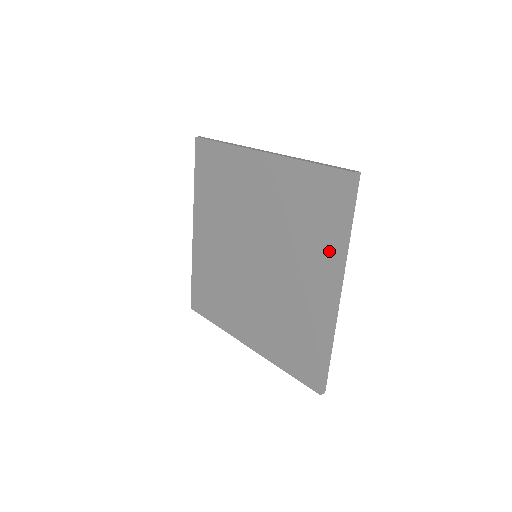
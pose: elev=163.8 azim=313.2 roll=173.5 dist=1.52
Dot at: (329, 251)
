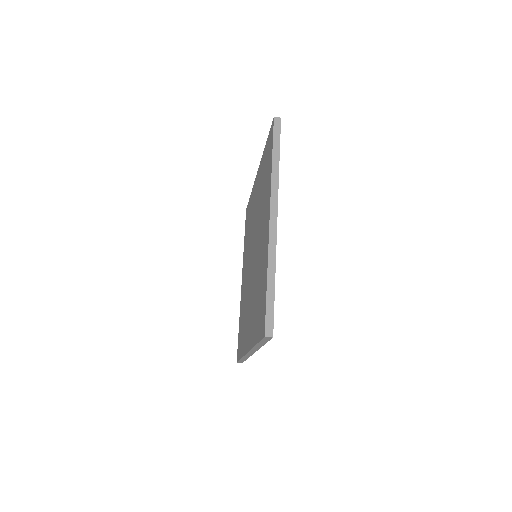
Dot at: (268, 188)
